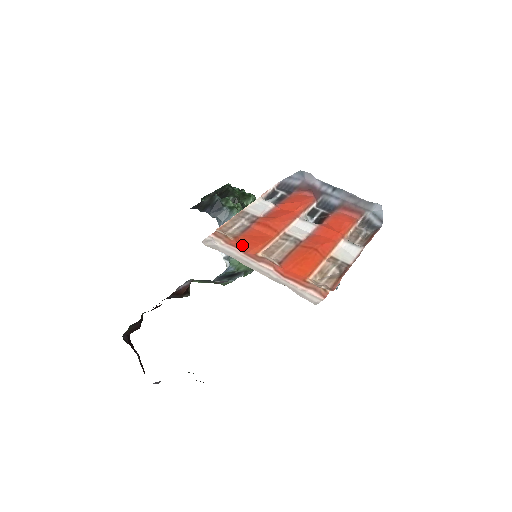
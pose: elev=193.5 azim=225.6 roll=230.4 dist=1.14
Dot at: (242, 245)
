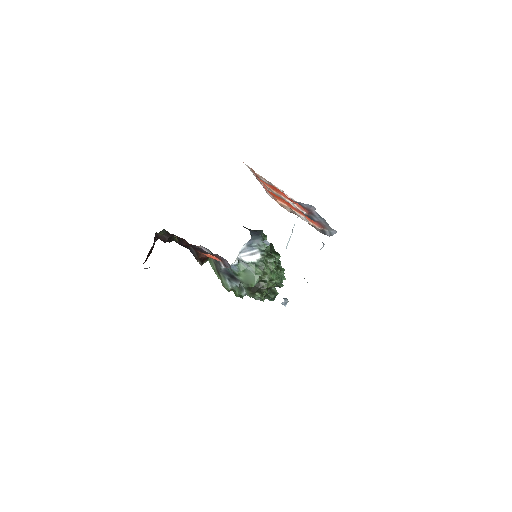
Dot at: occluded
